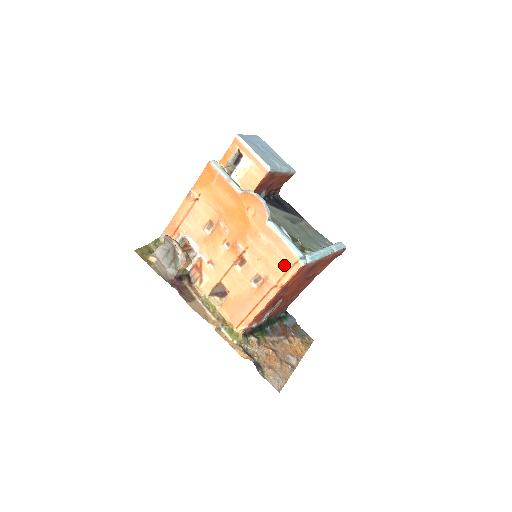
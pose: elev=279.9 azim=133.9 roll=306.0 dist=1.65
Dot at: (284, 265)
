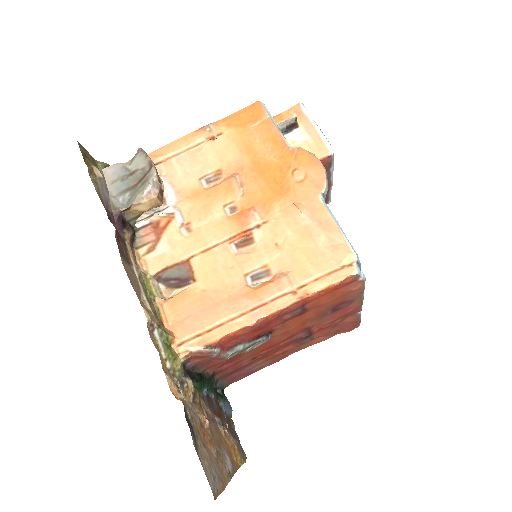
Dot at: (324, 263)
